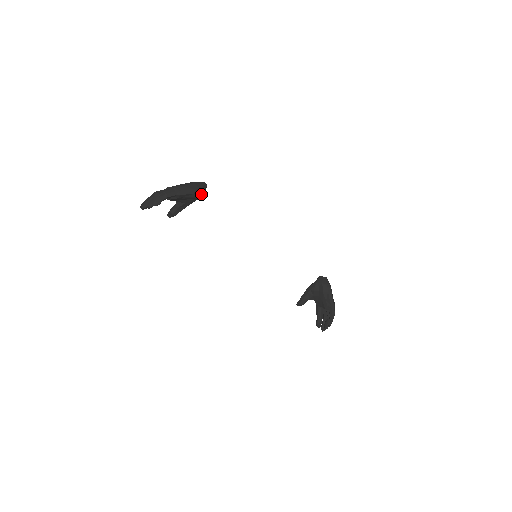
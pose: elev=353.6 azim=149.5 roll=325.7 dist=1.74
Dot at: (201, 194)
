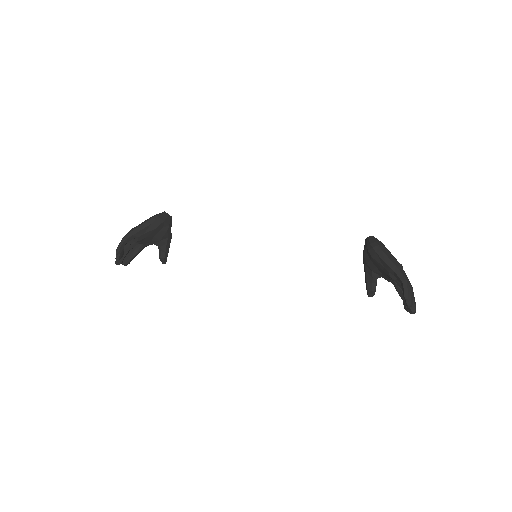
Dot at: (161, 223)
